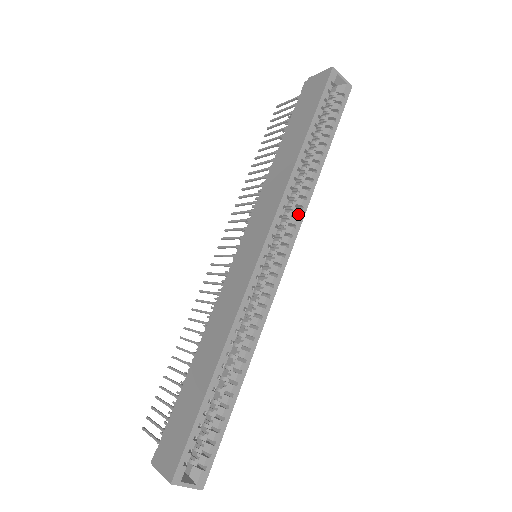
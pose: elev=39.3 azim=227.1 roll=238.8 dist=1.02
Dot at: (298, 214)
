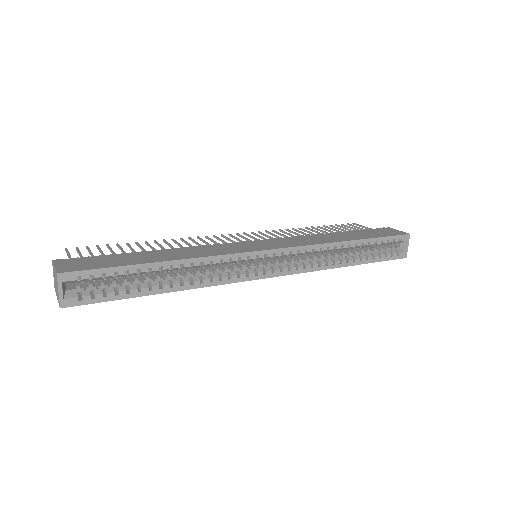
Dot at: (306, 266)
